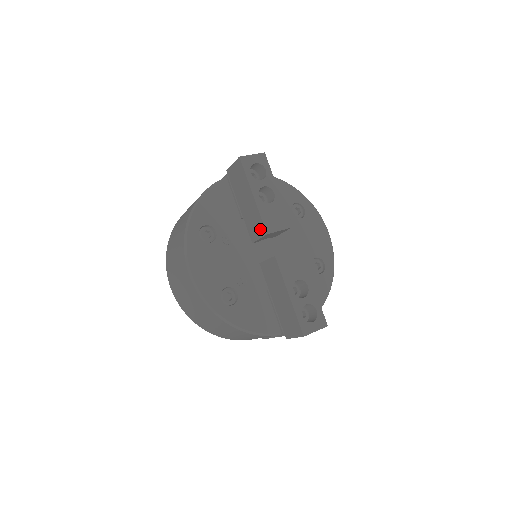
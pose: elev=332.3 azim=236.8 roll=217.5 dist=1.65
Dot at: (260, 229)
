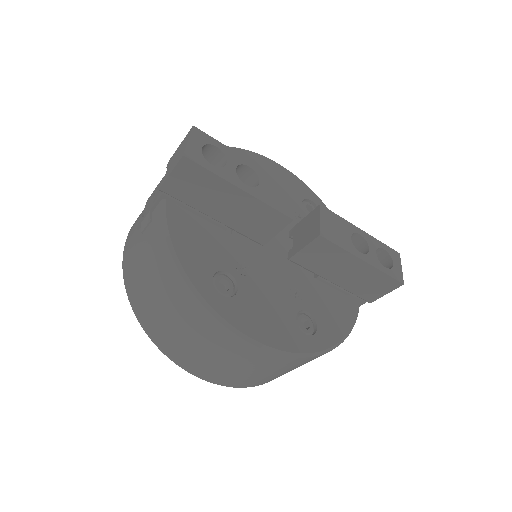
Dot at: (275, 222)
